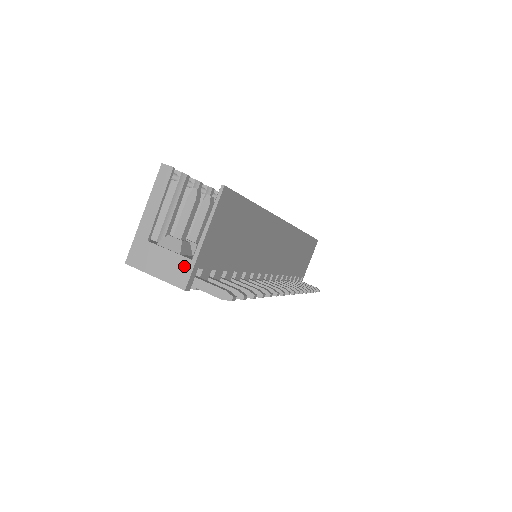
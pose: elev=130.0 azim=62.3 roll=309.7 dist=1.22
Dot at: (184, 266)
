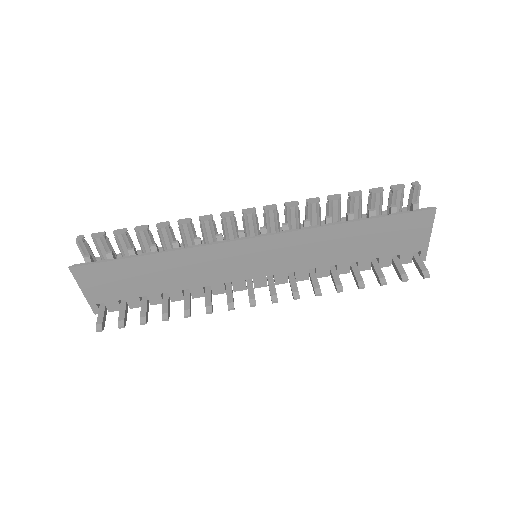
Dot at: occluded
